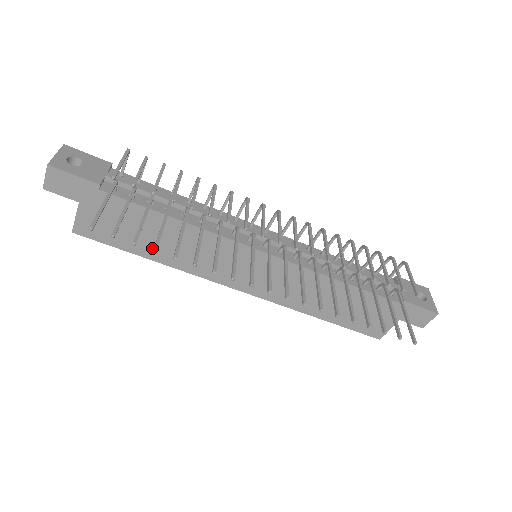
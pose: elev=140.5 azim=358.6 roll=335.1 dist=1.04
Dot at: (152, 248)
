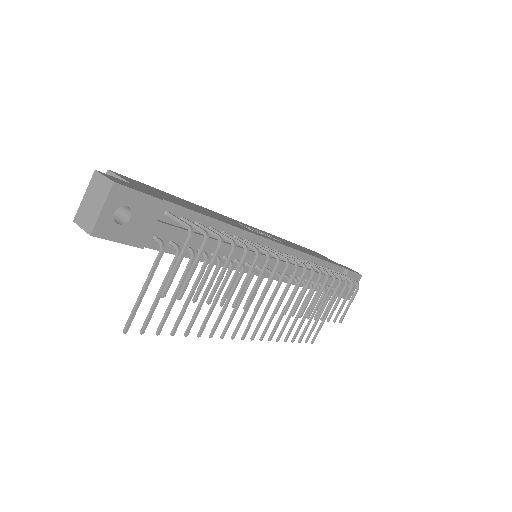
Dot at: occluded
